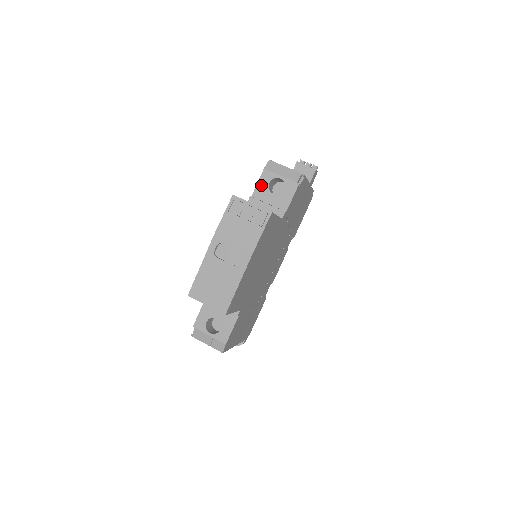
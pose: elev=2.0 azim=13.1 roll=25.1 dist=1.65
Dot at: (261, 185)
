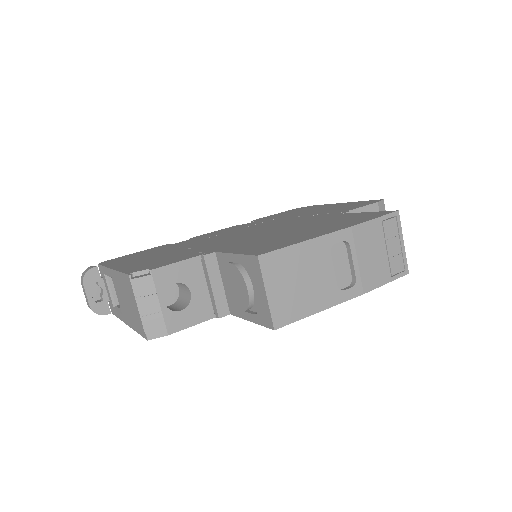
Dot at: occluded
